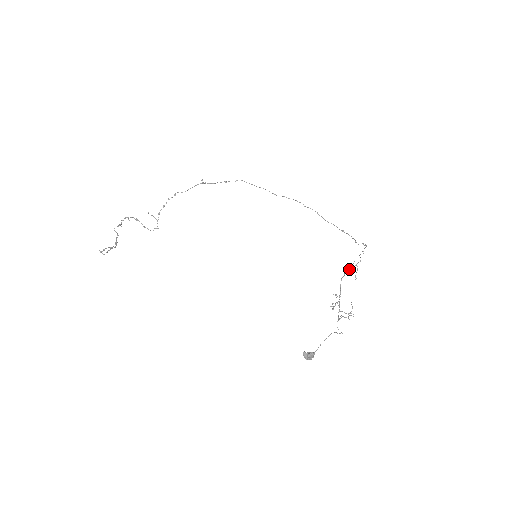
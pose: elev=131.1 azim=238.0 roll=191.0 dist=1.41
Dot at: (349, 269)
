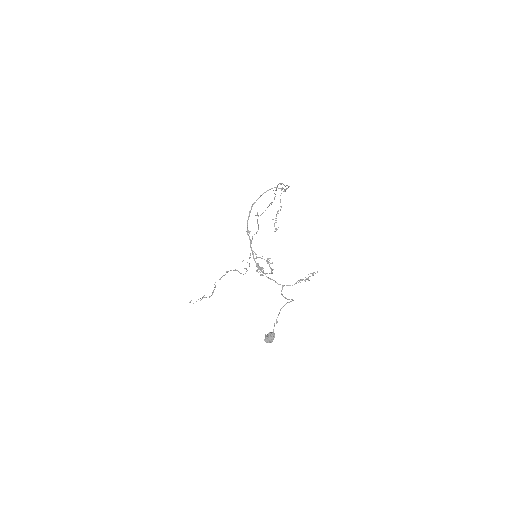
Dot at: occluded
